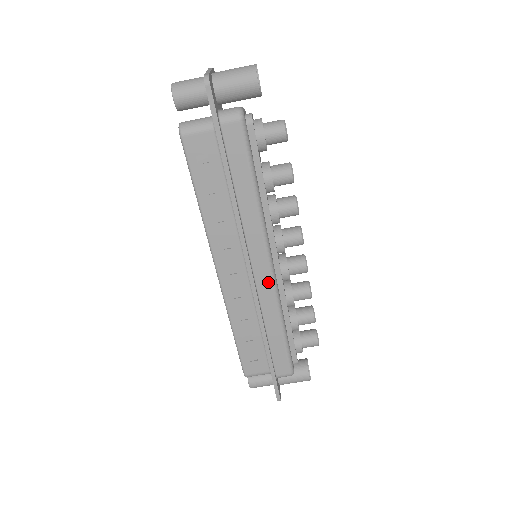
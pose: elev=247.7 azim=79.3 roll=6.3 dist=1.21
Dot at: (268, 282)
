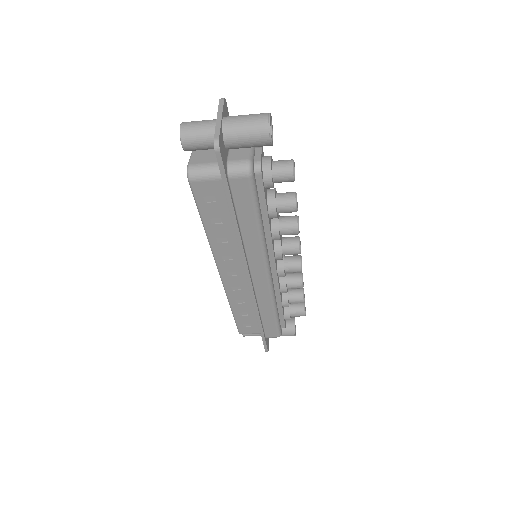
Dot at: (265, 284)
